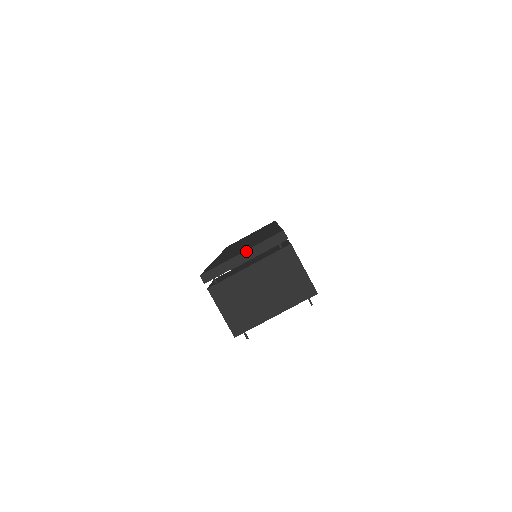
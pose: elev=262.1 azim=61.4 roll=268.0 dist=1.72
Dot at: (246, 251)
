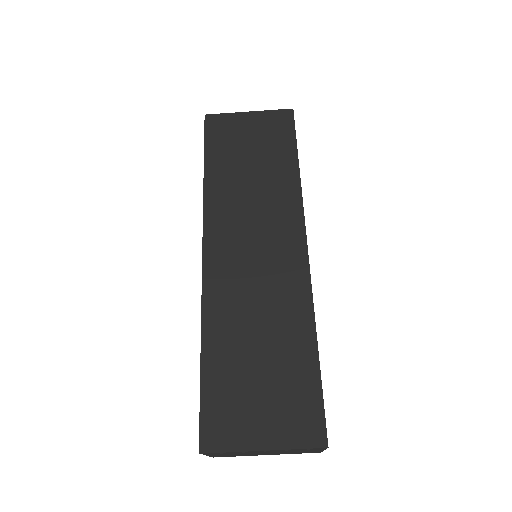
Dot at: (270, 450)
